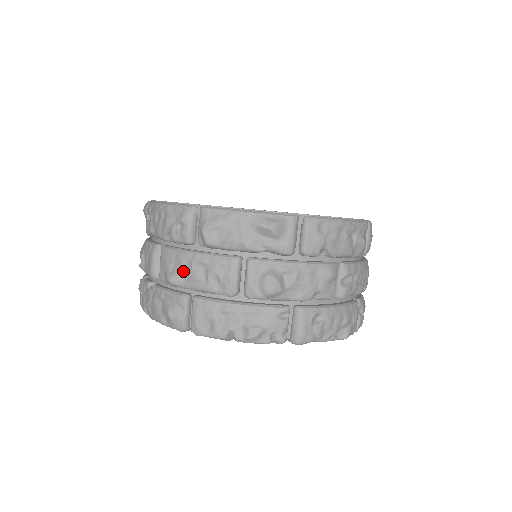
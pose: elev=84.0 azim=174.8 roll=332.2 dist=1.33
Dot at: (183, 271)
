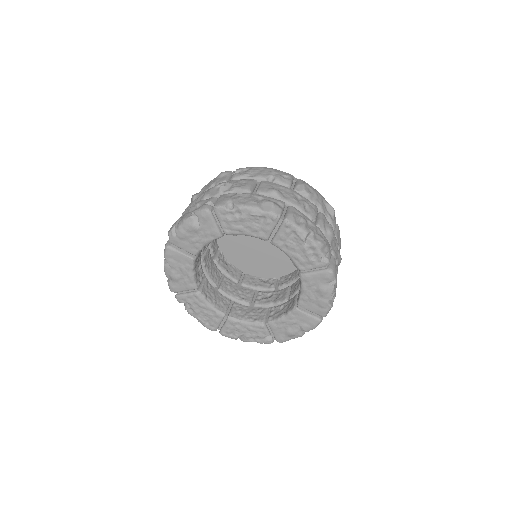
Dot at: (284, 193)
